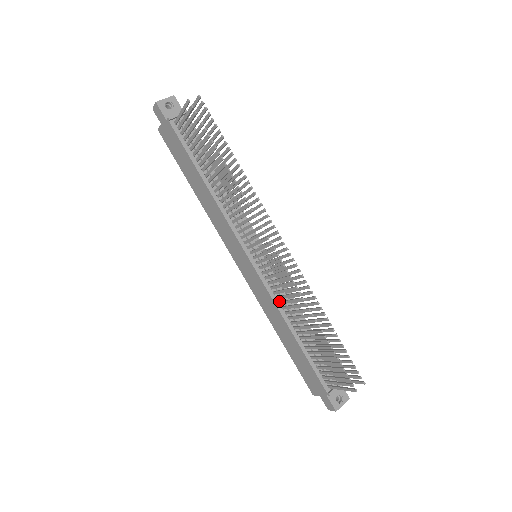
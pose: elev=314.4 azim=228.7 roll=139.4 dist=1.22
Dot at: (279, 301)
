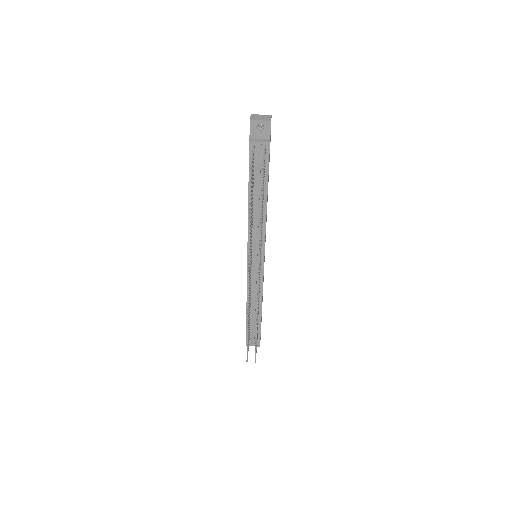
Dot at: (251, 287)
